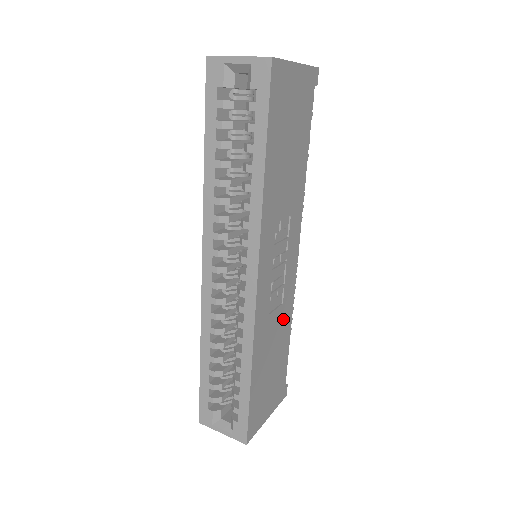
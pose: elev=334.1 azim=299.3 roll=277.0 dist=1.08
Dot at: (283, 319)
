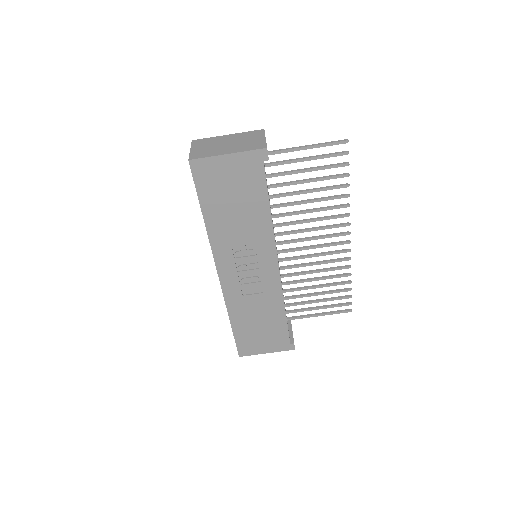
Dot at: (269, 302)
